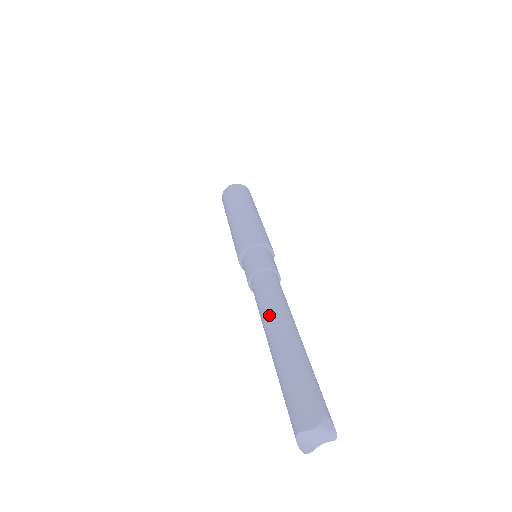
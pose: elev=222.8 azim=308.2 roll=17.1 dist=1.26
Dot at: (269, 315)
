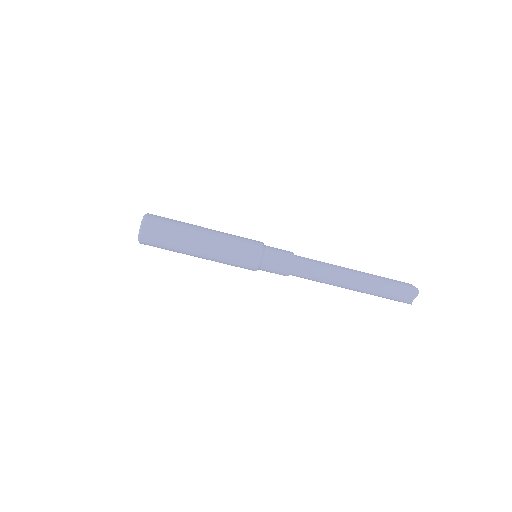
Dot at: (338, 275)
